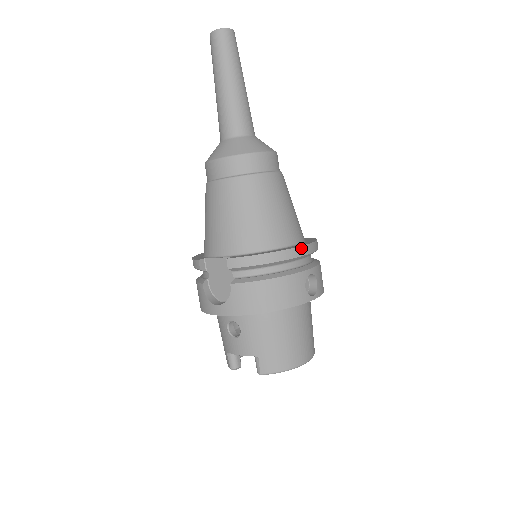
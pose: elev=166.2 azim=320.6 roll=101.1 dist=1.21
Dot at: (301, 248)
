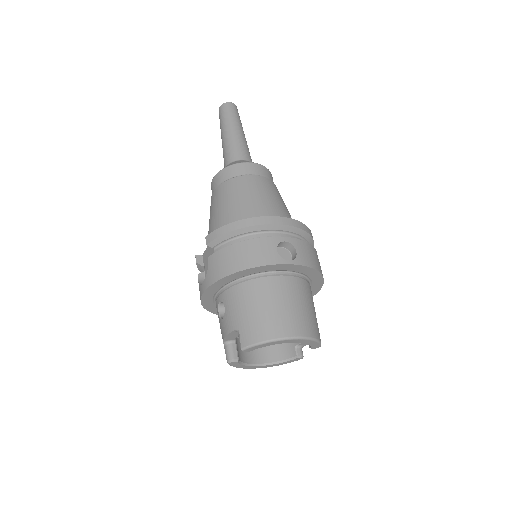
Dot at: (272, 218)
